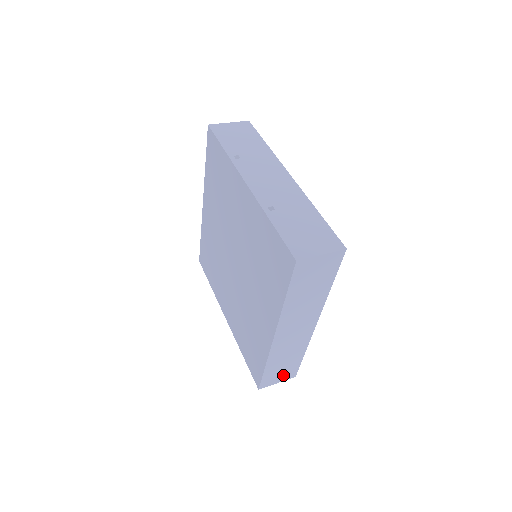
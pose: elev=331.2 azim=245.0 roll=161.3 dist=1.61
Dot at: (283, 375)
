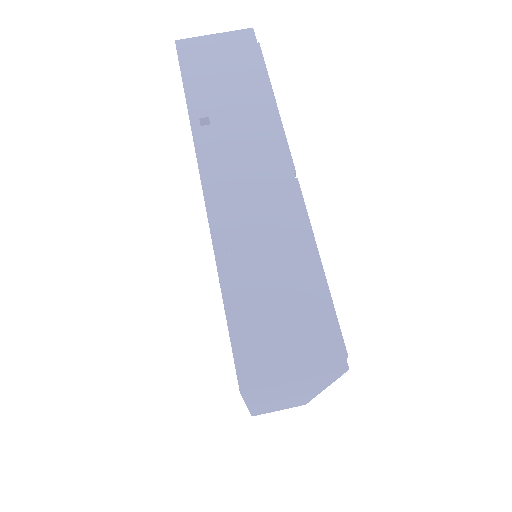
Dot at: (285, 408)
